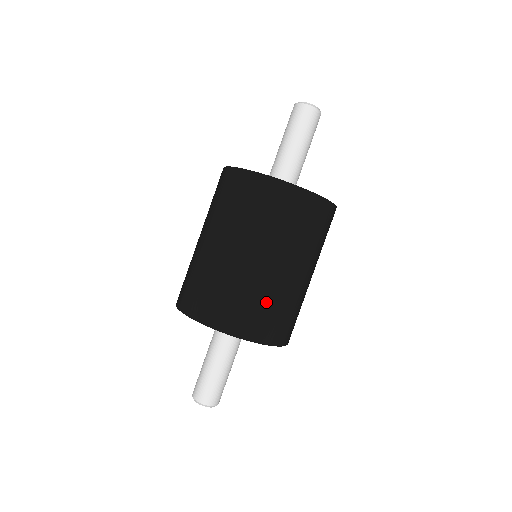
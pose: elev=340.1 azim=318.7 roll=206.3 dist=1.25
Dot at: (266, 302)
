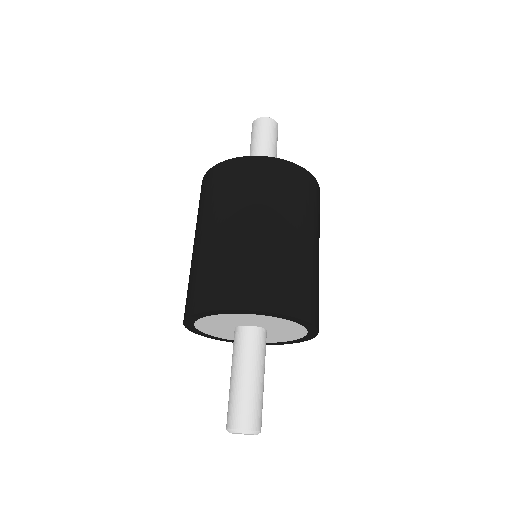
Dot at: (295, 273)
